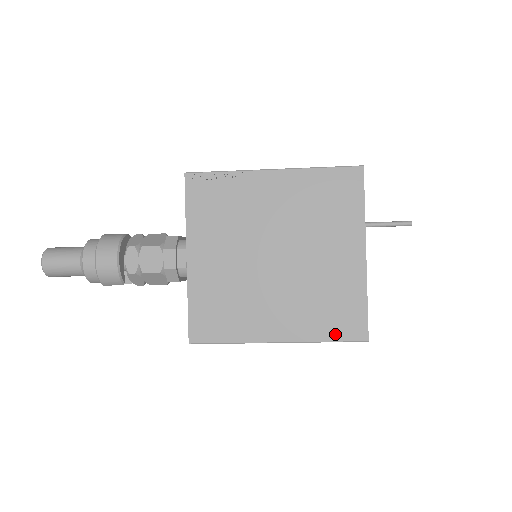
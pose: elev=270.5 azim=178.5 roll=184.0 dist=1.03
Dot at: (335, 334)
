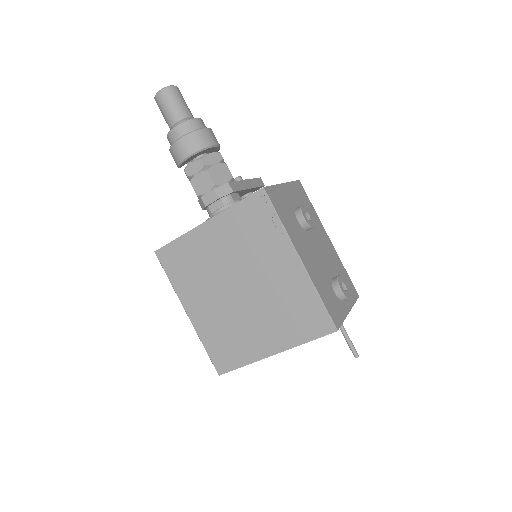
Dot at: (212, 351)
